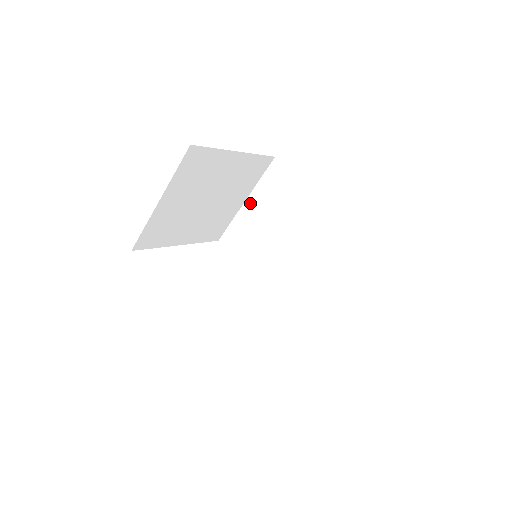
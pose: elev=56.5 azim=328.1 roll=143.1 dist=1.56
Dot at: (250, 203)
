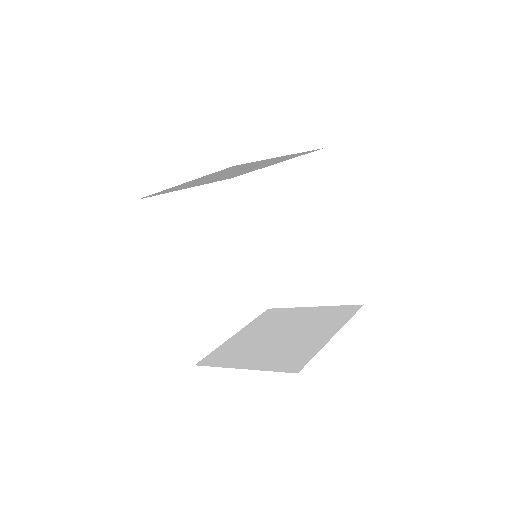
Dot at: (278, 170)
